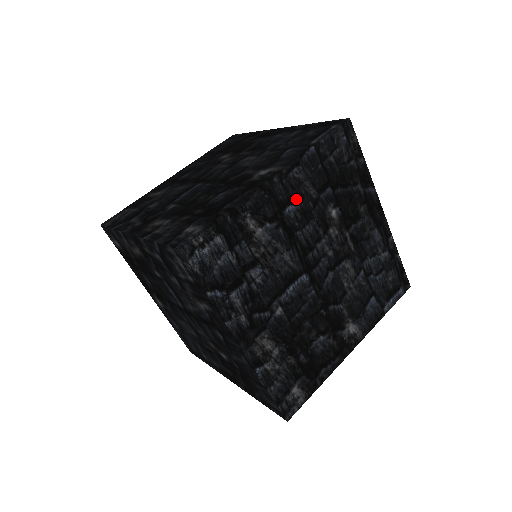
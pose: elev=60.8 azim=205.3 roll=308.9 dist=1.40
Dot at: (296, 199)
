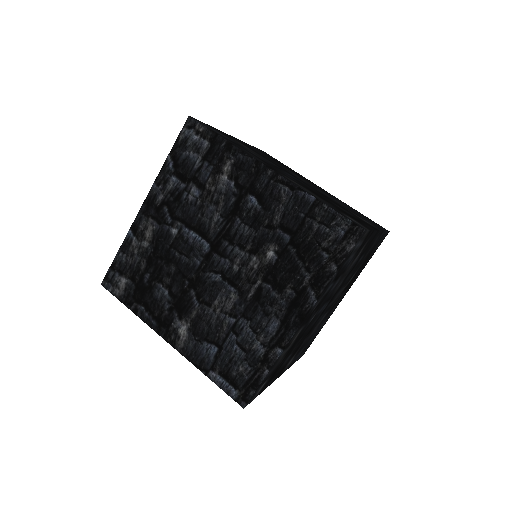
Dot at: occluded
